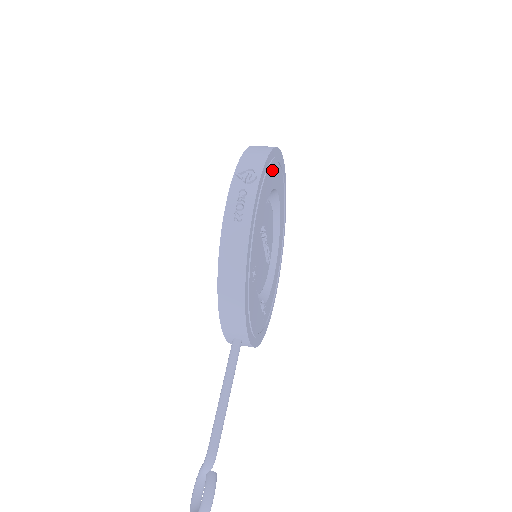
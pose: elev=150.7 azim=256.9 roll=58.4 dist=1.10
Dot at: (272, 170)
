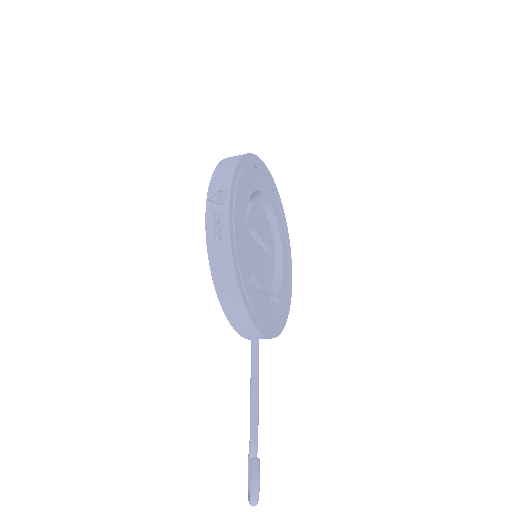
Dot at: (245, 178)
